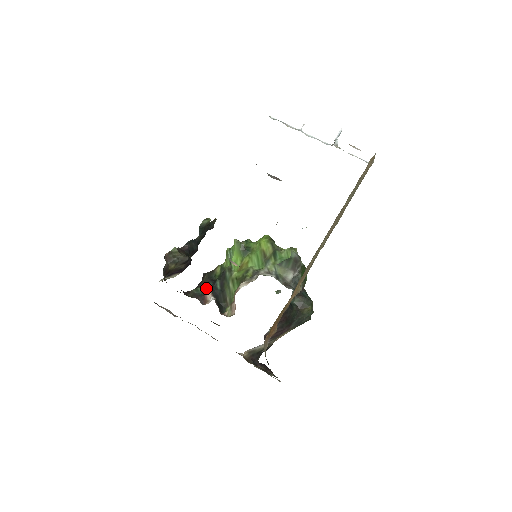
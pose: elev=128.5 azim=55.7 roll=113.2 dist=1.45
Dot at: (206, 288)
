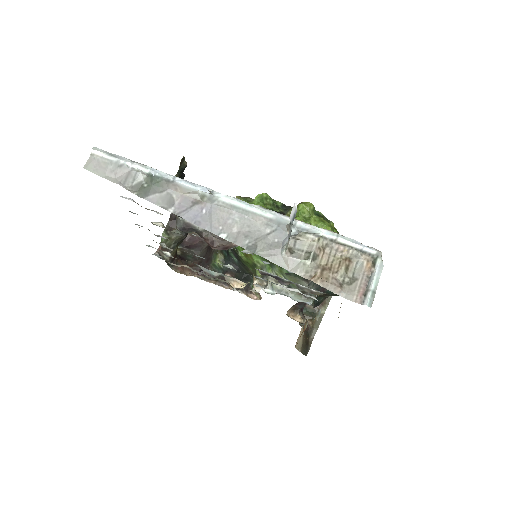
Dot at: (222, 263)
